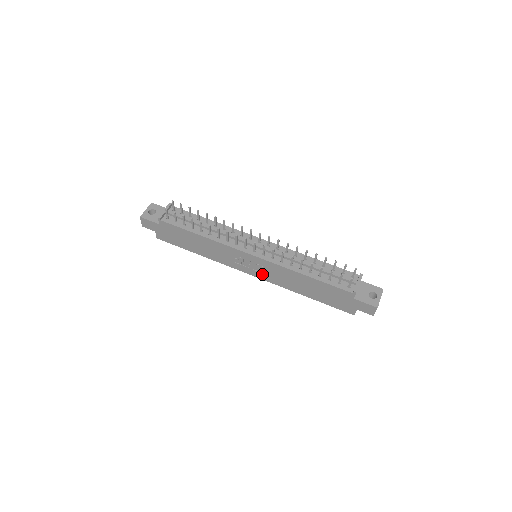
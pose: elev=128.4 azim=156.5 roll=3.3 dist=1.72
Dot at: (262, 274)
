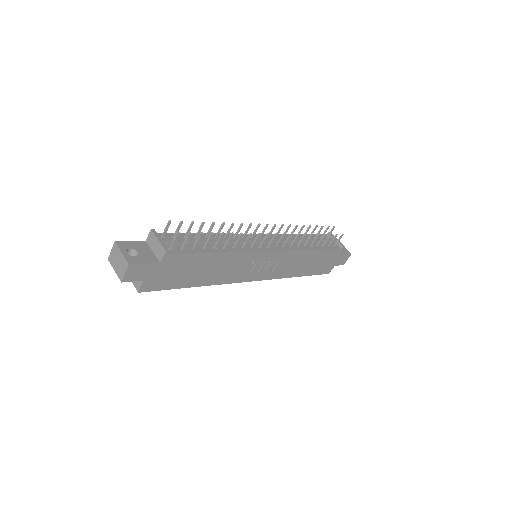
Dot at: (268, 273)
